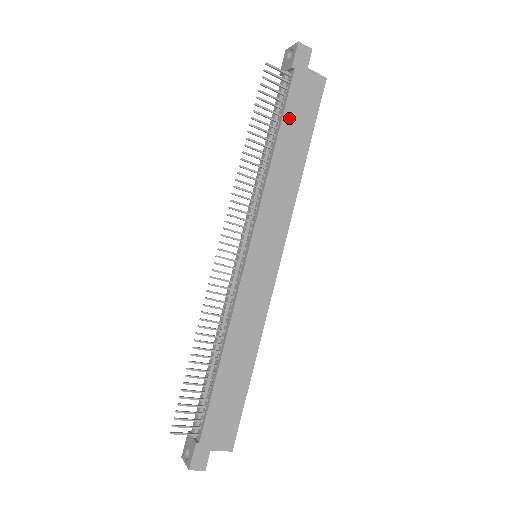
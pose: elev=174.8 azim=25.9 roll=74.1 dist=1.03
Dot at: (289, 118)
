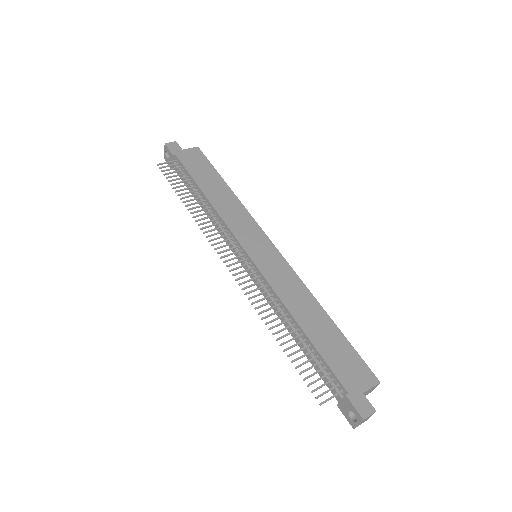
Dot at: (197, 176)
